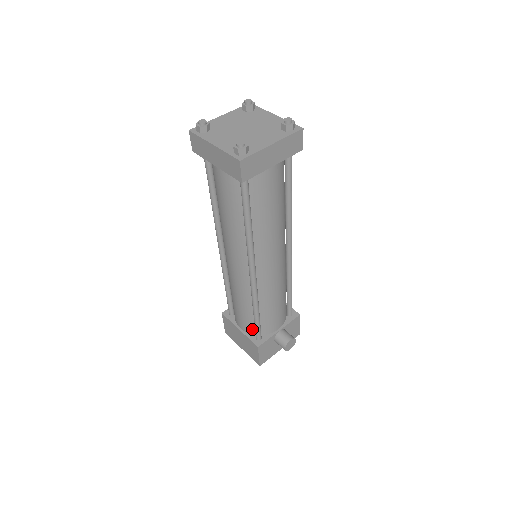
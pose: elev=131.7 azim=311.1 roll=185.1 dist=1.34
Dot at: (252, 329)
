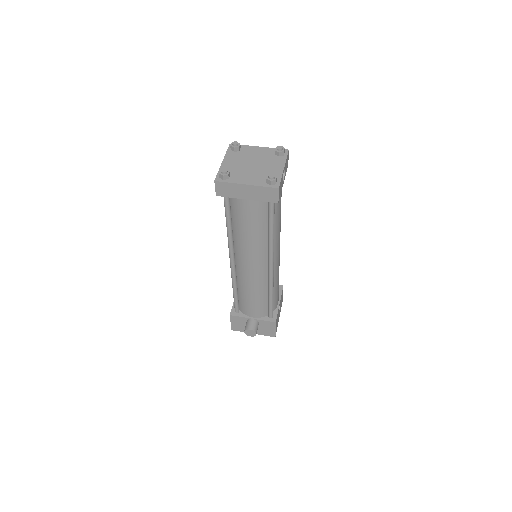
Dot at: occluded
